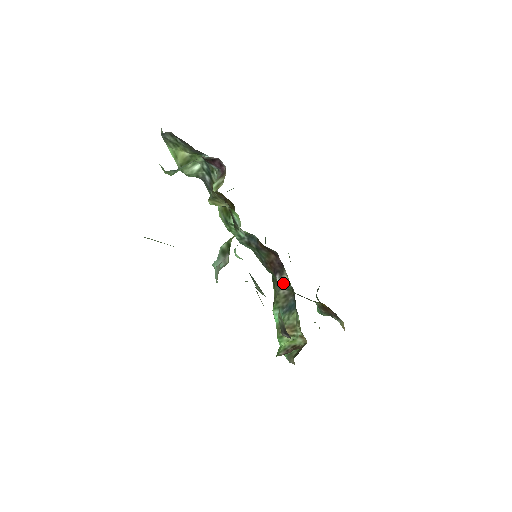
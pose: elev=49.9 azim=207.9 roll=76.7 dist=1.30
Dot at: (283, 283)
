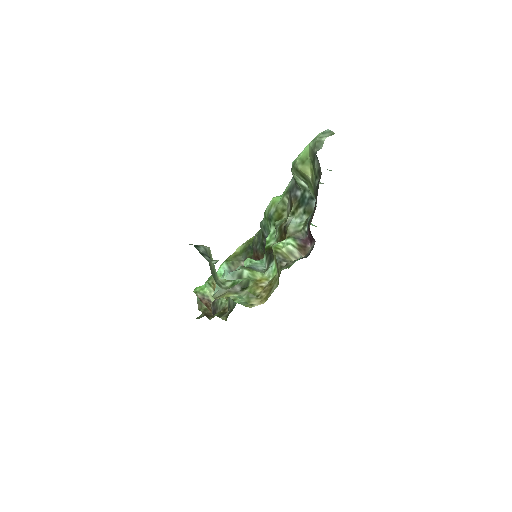
Dot at: occluded
